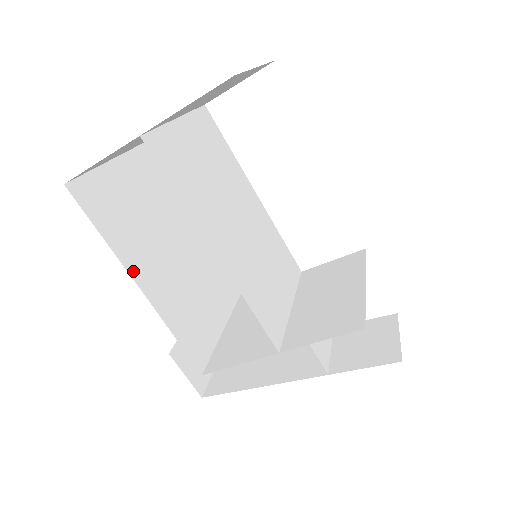
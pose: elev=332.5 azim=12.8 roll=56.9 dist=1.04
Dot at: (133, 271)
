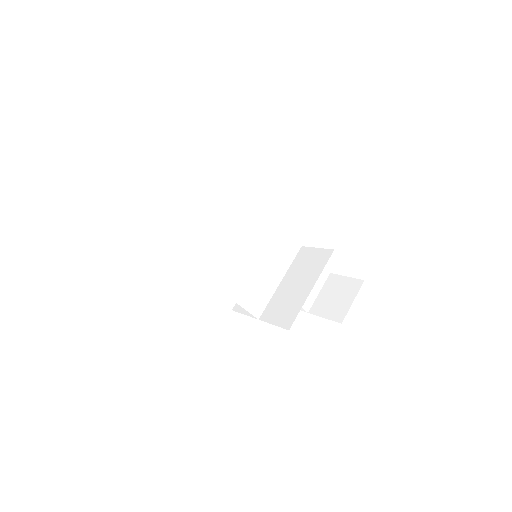
Dot at: (185, 271)
